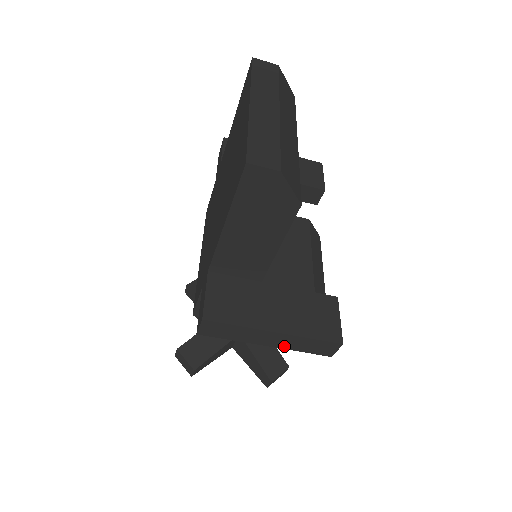
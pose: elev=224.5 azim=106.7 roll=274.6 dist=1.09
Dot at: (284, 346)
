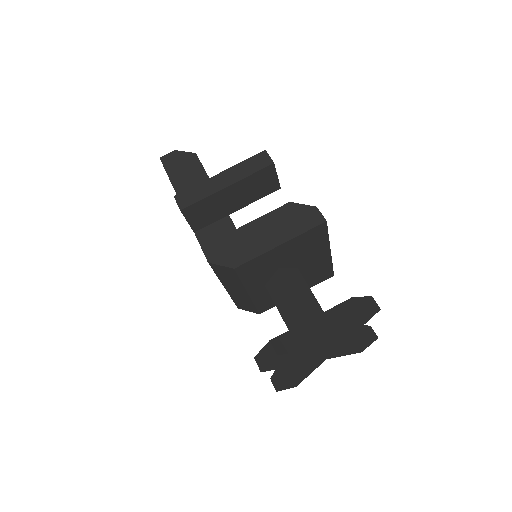
Dot at: (237, 179)
